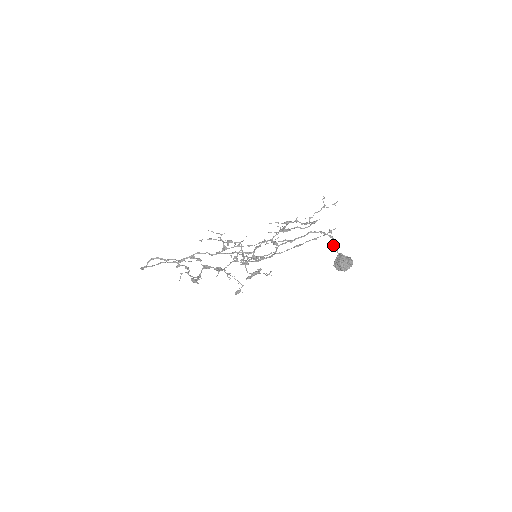
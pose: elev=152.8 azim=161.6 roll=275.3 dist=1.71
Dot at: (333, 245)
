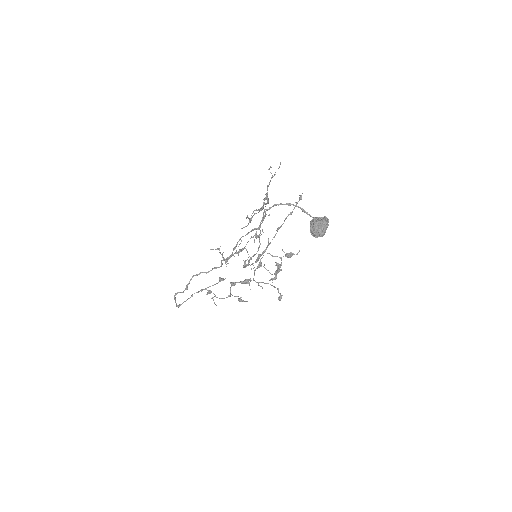
Dot at: occluded
